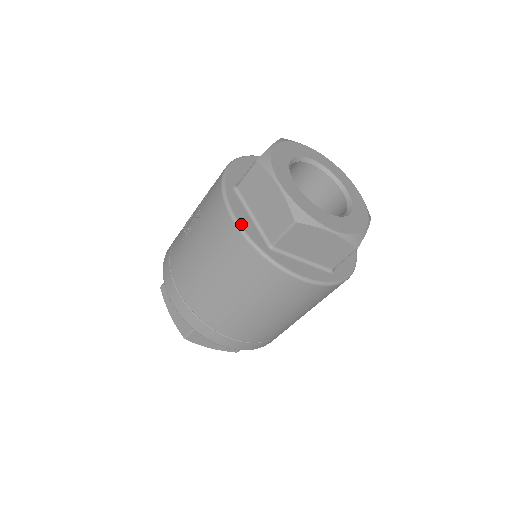
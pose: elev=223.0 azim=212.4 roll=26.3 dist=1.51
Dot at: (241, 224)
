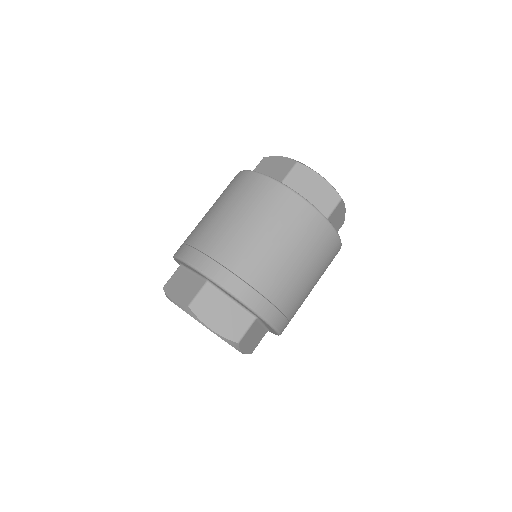
Dot at: occluded
